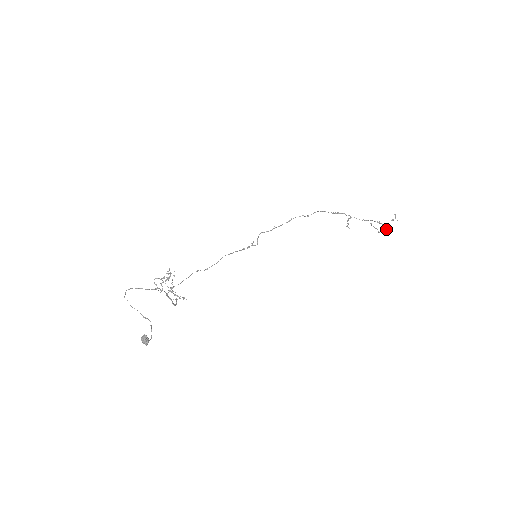
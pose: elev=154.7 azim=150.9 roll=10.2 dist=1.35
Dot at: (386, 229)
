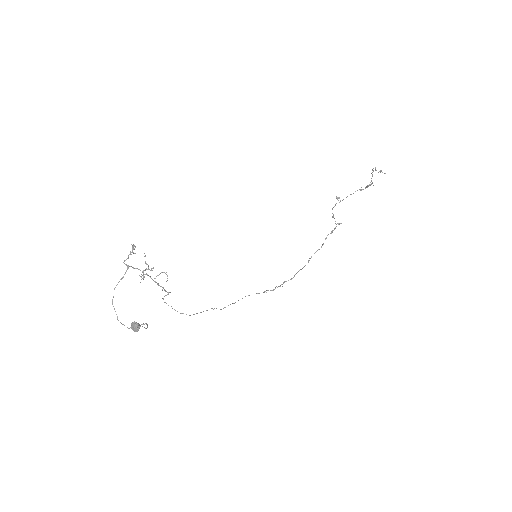
Dot at: occluded
